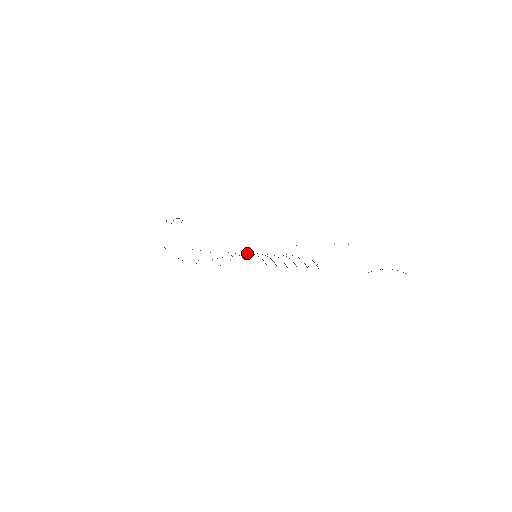
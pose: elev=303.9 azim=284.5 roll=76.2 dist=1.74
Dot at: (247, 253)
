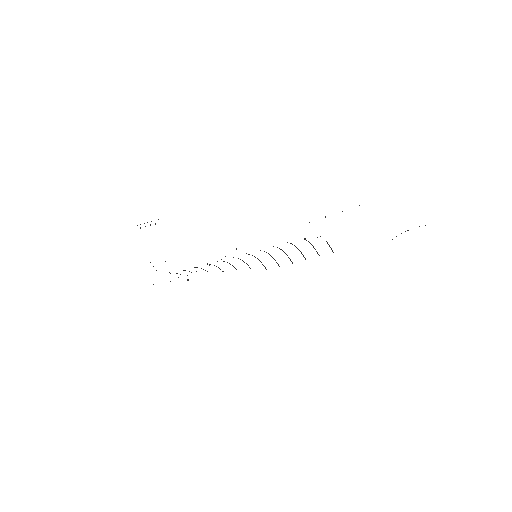
Dot at: occluded
